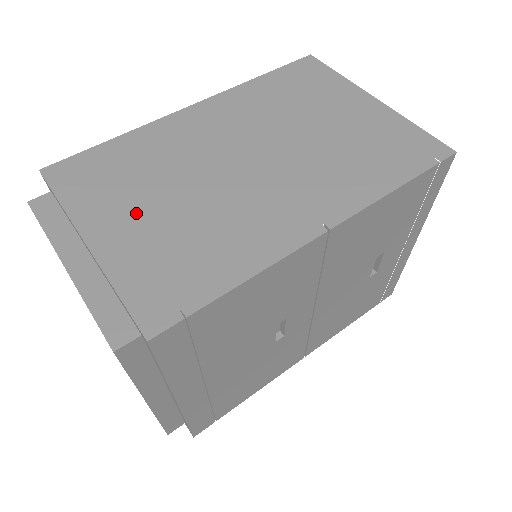
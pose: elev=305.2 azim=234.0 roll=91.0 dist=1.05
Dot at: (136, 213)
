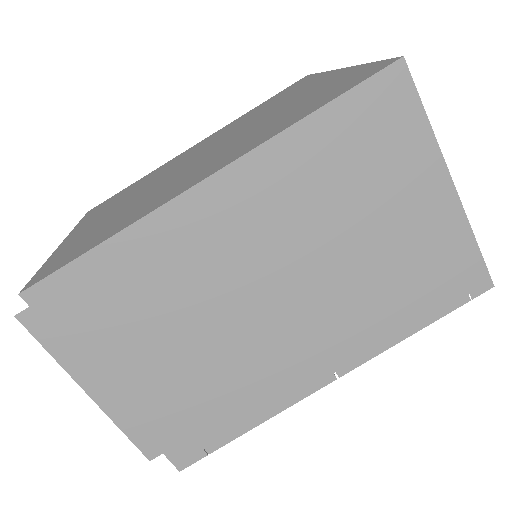
Dot at: (153, 359)
